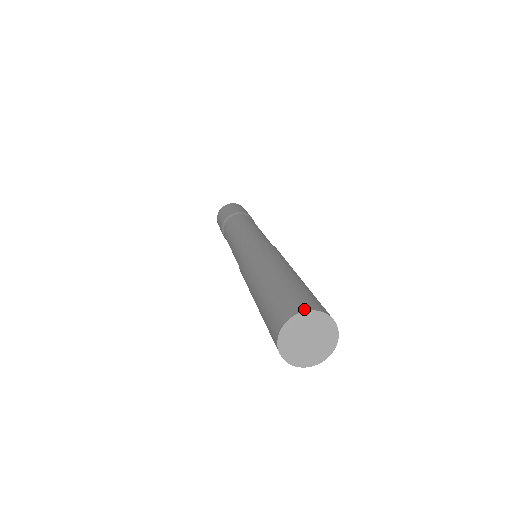
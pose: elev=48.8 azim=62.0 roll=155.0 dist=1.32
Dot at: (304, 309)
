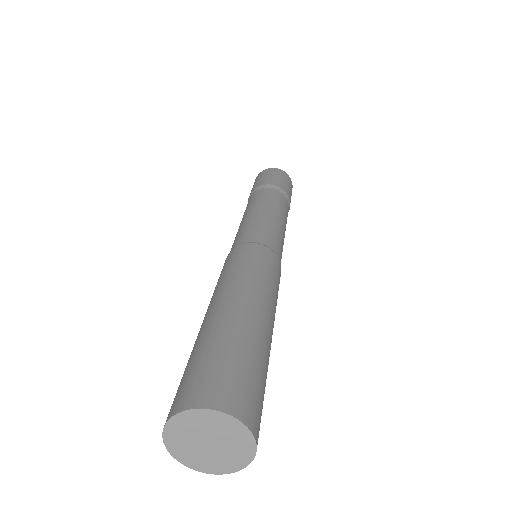
Dot at: (240, 415)
